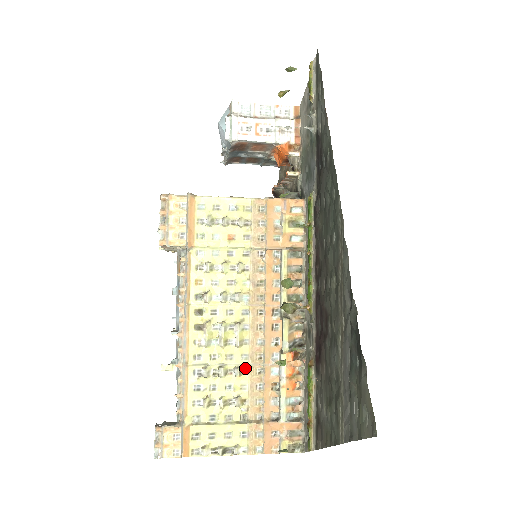
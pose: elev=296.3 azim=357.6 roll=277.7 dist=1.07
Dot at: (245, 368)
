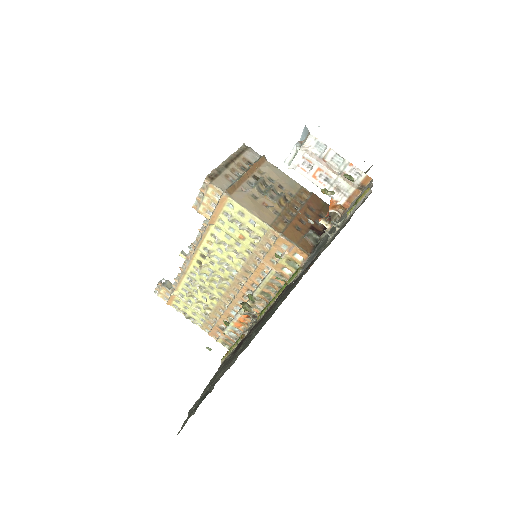
Dot at: (218, 298)
